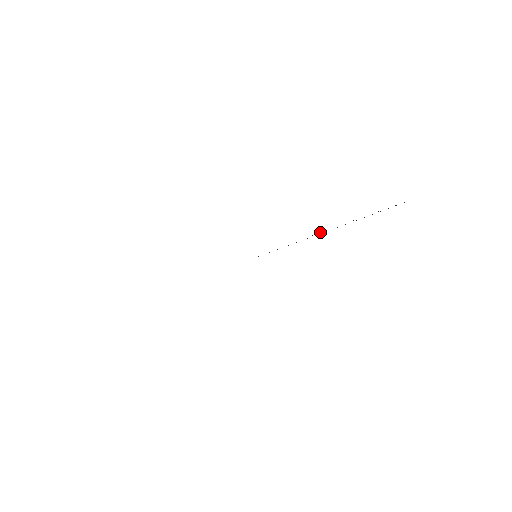
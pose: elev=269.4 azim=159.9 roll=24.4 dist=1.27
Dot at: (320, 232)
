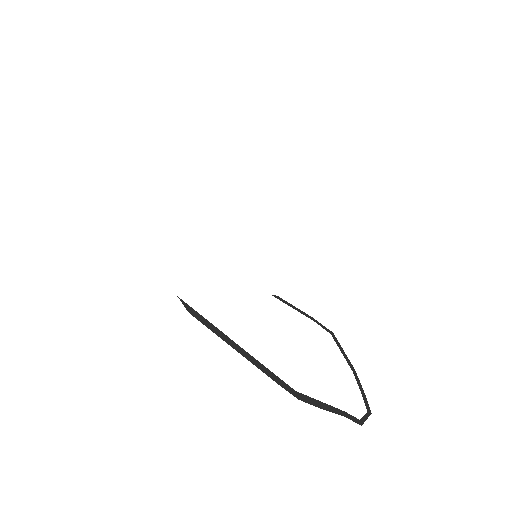
Dot at: occluded
